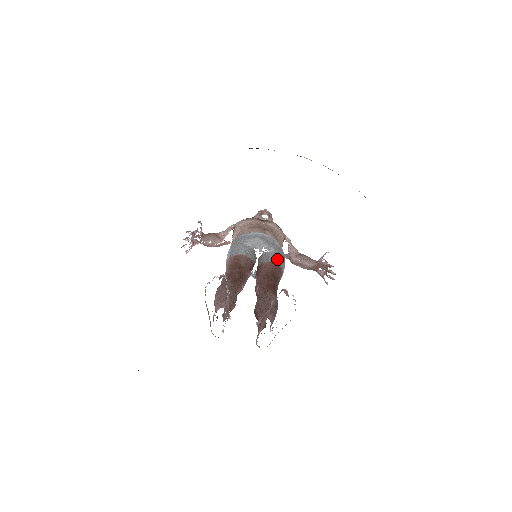
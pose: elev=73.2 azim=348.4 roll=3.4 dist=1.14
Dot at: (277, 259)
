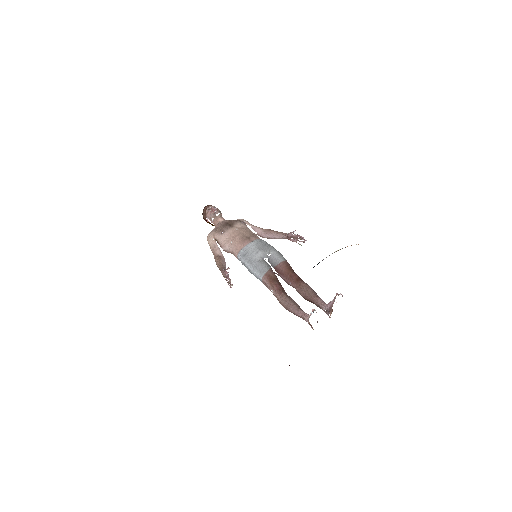
Dot at: (281, 257)
